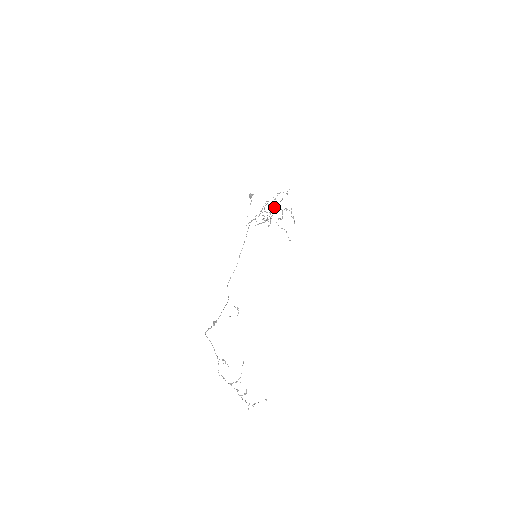
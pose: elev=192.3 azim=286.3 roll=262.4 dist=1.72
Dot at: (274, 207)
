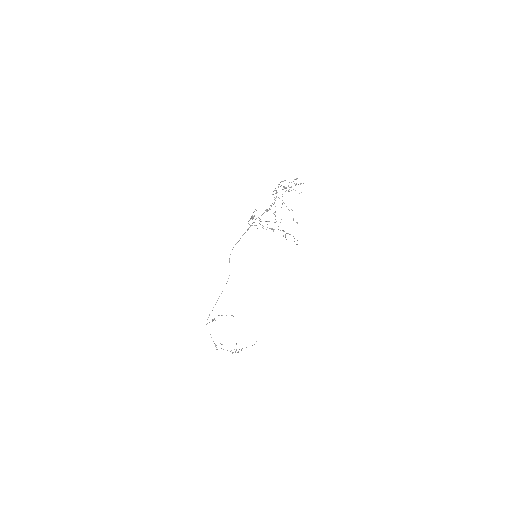
Dot at: occluded
